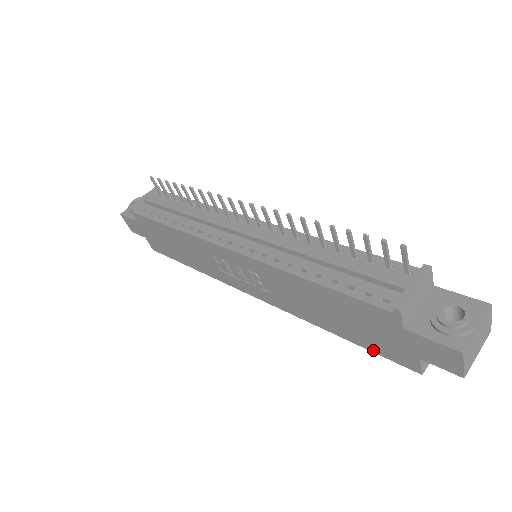
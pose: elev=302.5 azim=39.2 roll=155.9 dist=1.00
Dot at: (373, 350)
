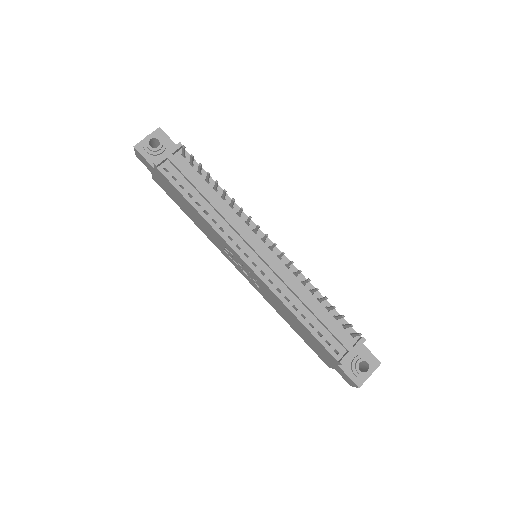
Dot at: (309, 346)
